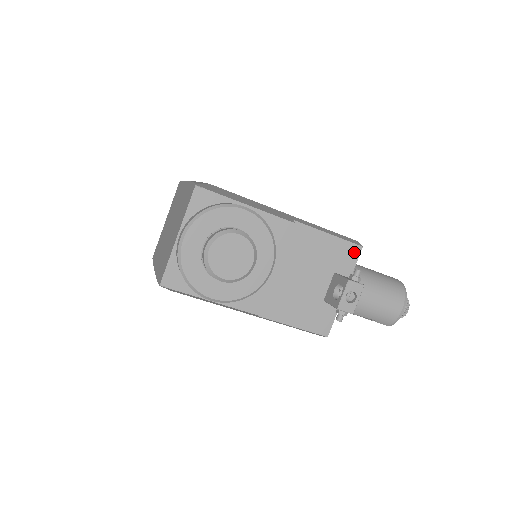
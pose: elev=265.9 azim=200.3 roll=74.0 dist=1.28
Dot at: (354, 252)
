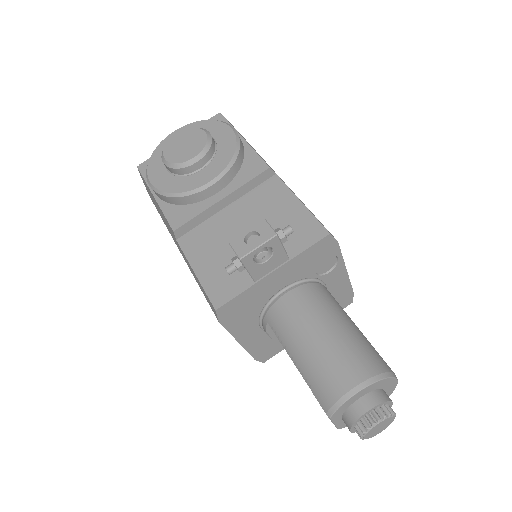
Dot at: (315, 234)
